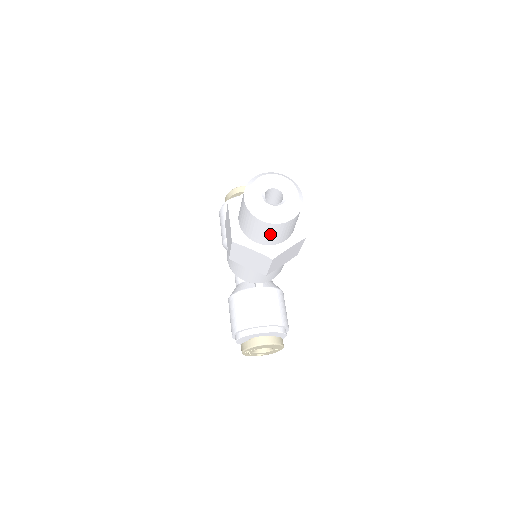
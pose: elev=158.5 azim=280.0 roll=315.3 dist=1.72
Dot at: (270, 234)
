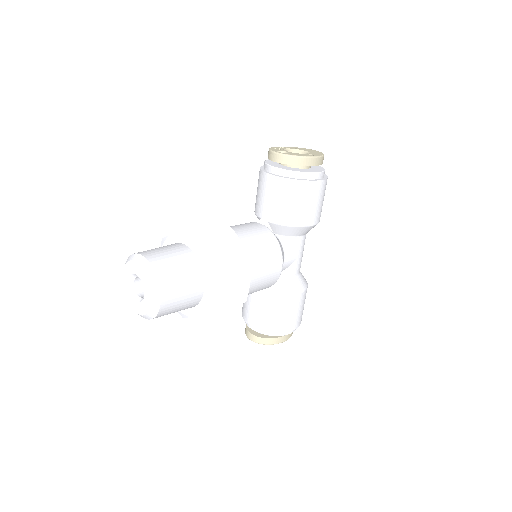
Dot at: occluded
